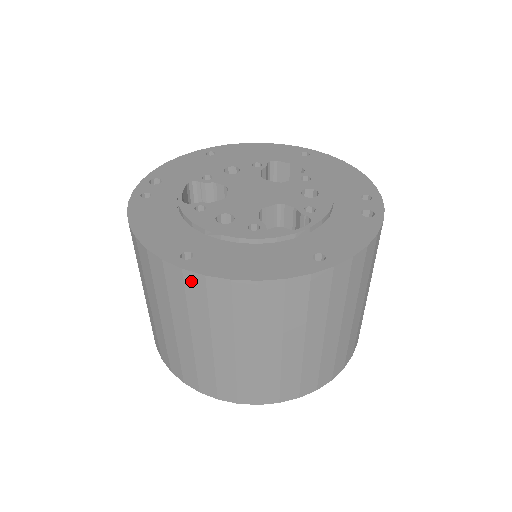
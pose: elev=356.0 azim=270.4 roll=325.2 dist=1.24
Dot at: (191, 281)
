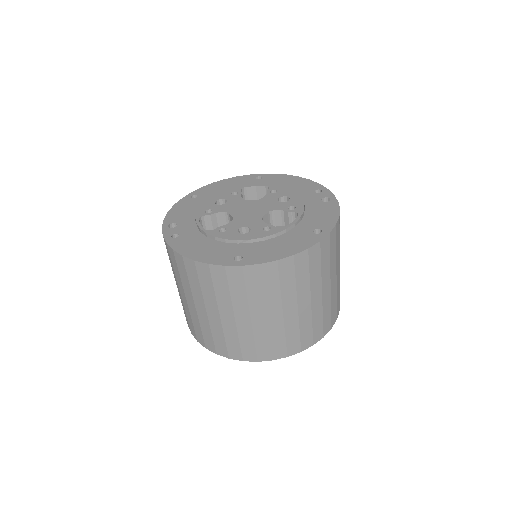
Dot at: (249, 272)
